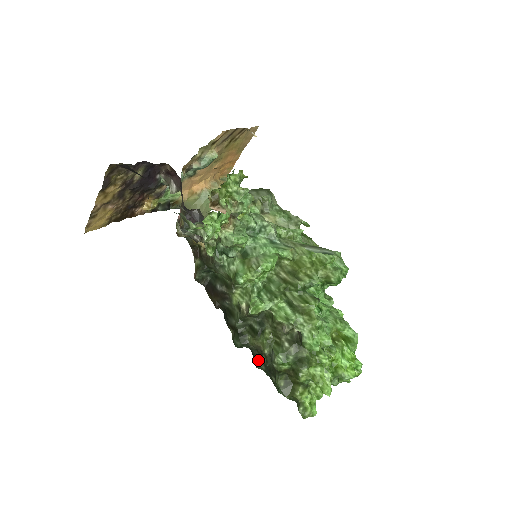
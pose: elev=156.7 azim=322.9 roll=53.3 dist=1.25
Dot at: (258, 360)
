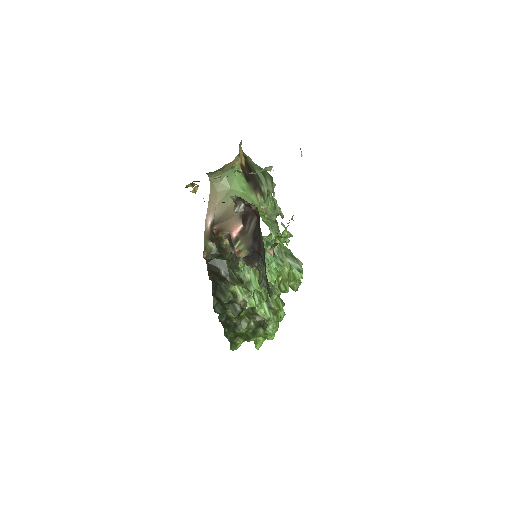
Dot at: (223, 319)
